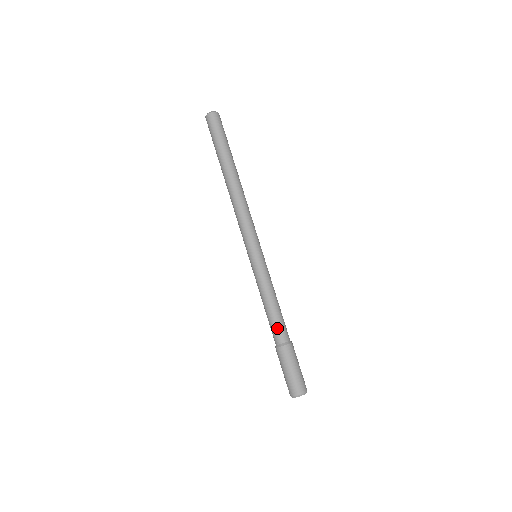
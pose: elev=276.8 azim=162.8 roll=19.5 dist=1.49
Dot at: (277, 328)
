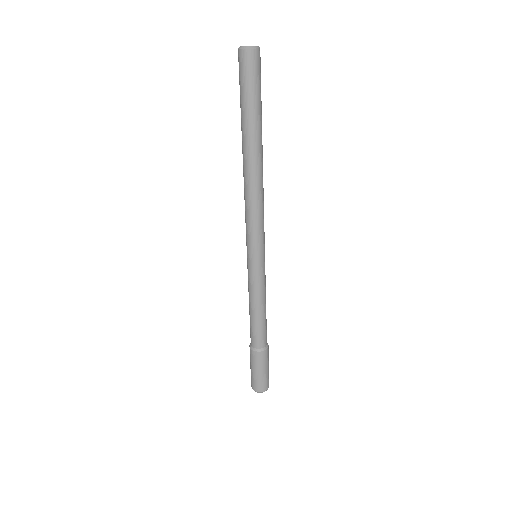
Dot at: (255, 334)
